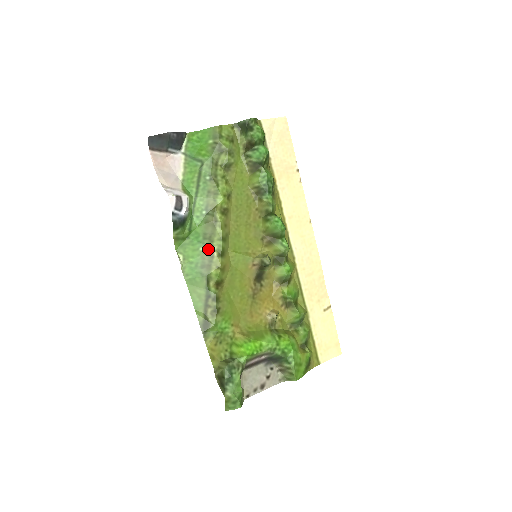
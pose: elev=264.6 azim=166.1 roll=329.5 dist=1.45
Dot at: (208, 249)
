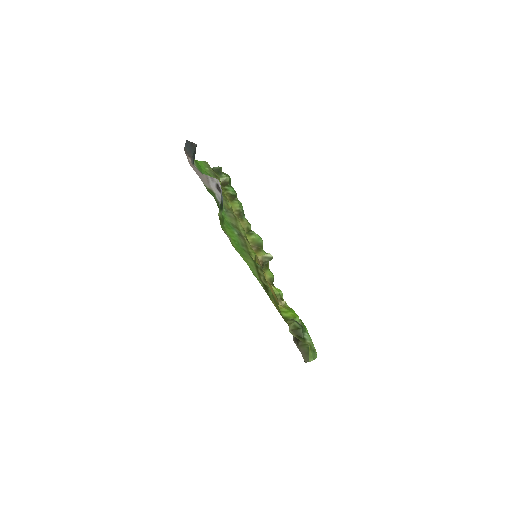
Dot at: (240, 234)
